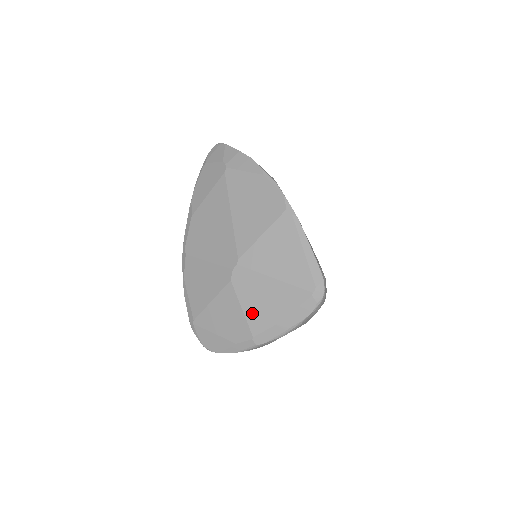
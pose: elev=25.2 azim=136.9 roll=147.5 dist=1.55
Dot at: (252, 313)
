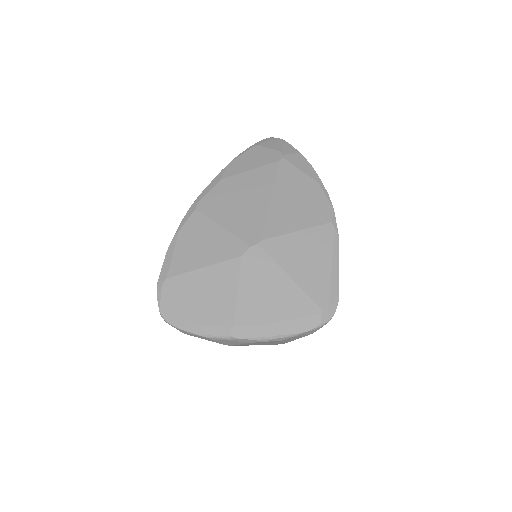
Dot at: (247, 300)
